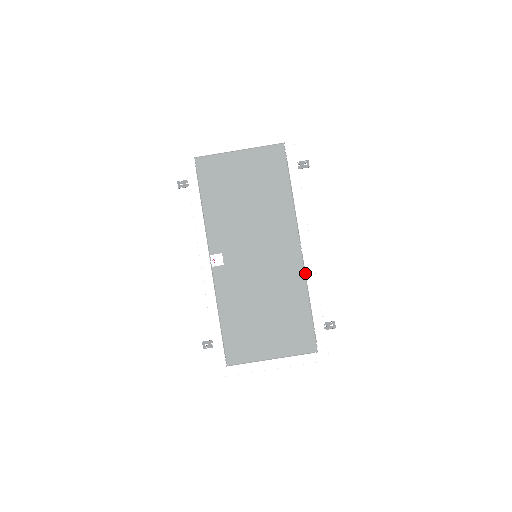
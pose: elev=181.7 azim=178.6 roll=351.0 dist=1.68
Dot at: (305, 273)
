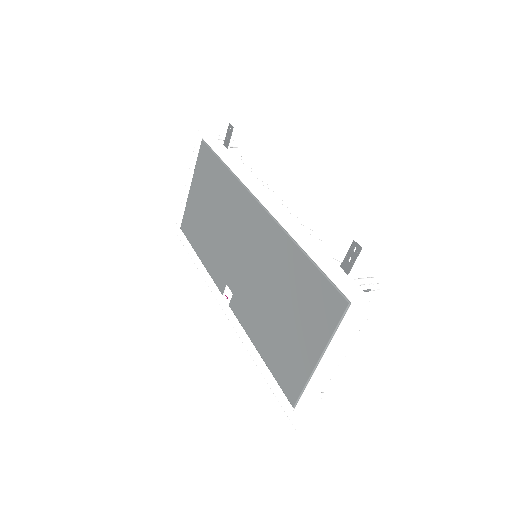
Dot at: (281, 223)
